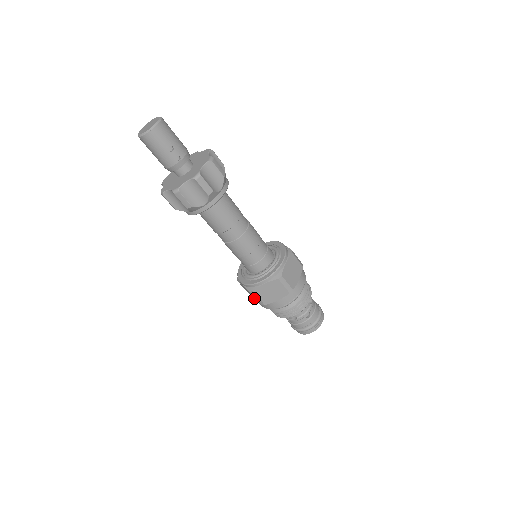
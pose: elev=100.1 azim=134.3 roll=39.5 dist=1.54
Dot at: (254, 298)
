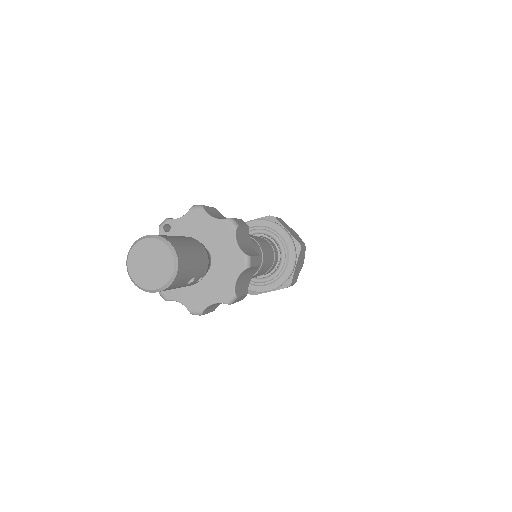
Dot at: occluded
